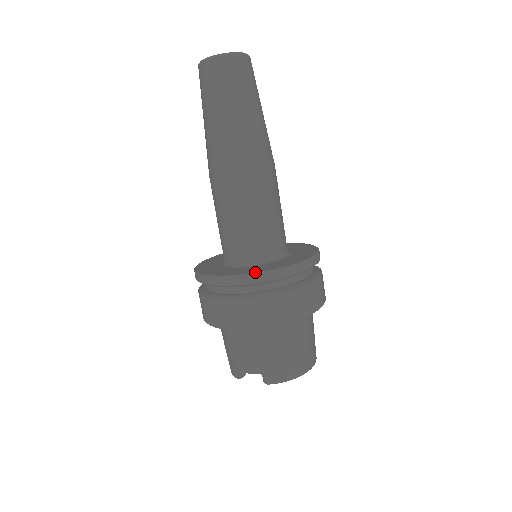
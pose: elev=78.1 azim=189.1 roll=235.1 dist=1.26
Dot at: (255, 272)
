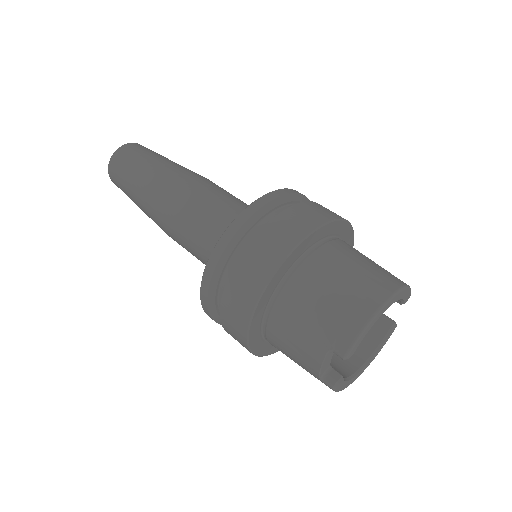
Dot at: (211, 253)
